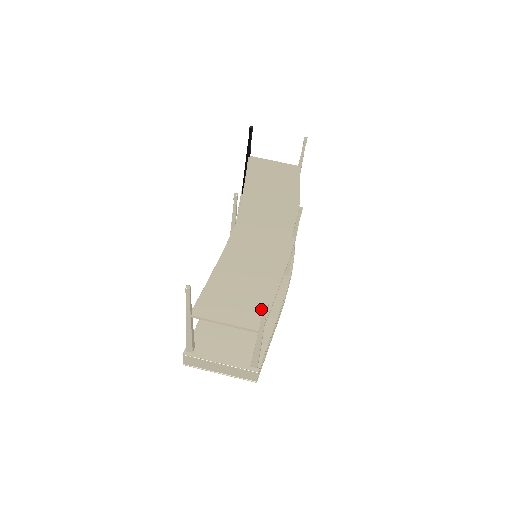
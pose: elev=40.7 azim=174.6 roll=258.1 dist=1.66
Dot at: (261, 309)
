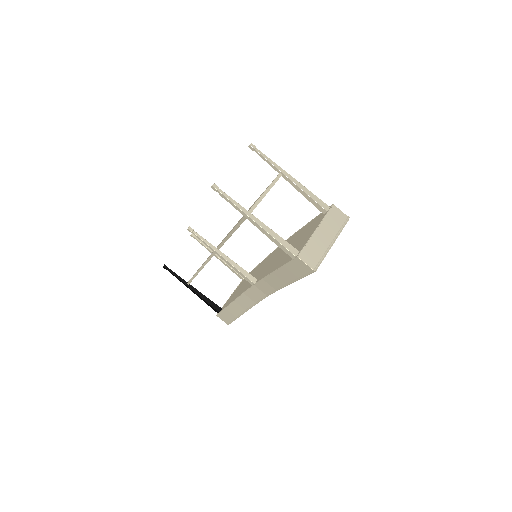
Dot at: occluded
